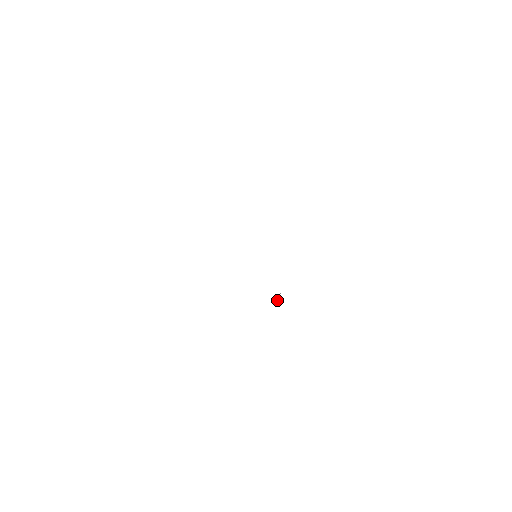
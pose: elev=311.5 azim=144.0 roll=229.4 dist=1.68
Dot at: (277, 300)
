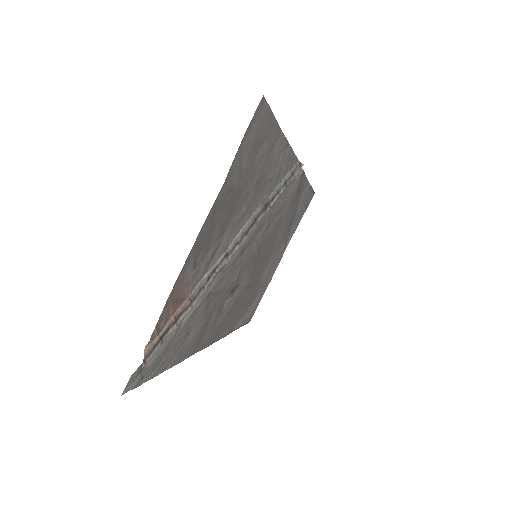
Dot at: (224, 280)
